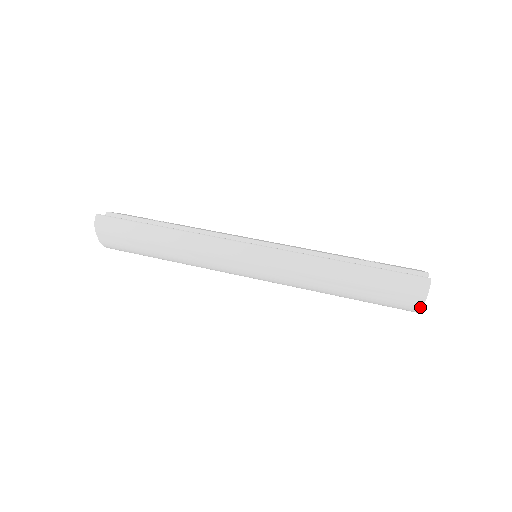
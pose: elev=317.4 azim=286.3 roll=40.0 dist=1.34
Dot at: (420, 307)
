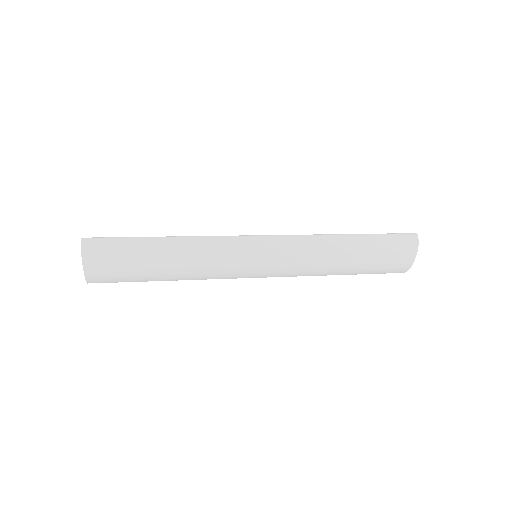
Dot at: (412, 262)
